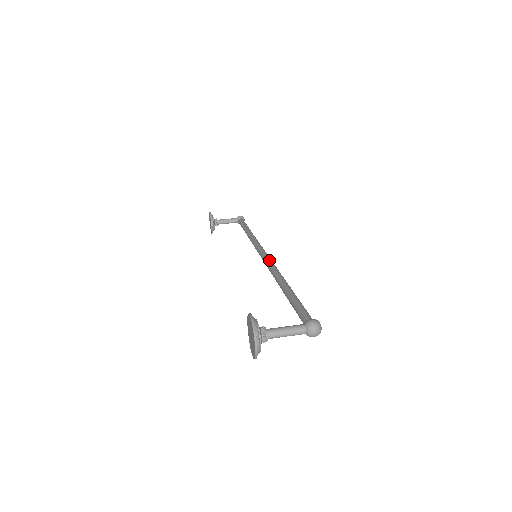
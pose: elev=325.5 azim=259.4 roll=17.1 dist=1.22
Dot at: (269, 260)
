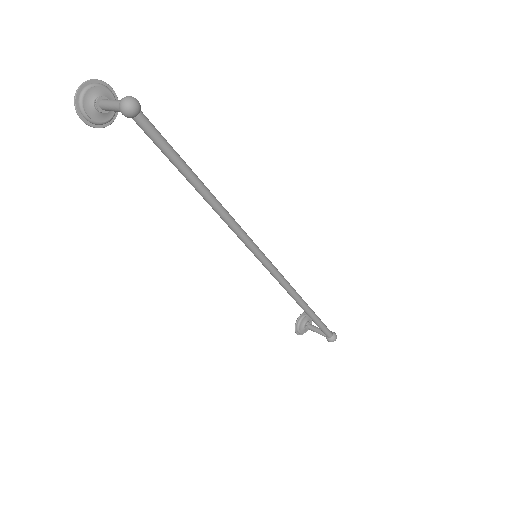
Dot at: (248, 236)
